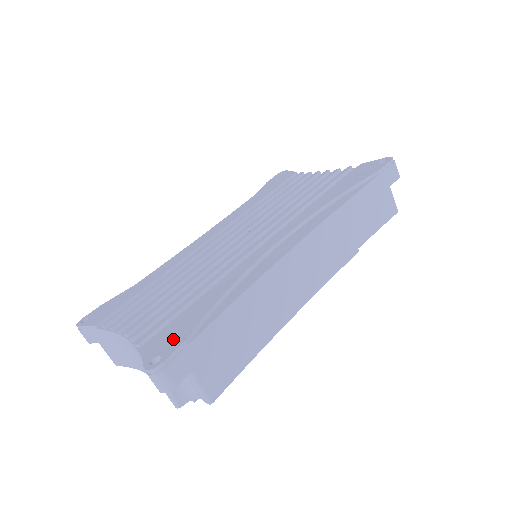
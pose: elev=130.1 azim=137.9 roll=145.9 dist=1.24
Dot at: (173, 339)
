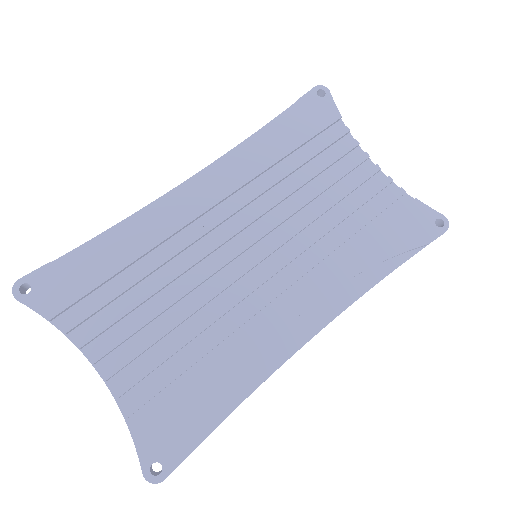
Dot at: (175, 441)
